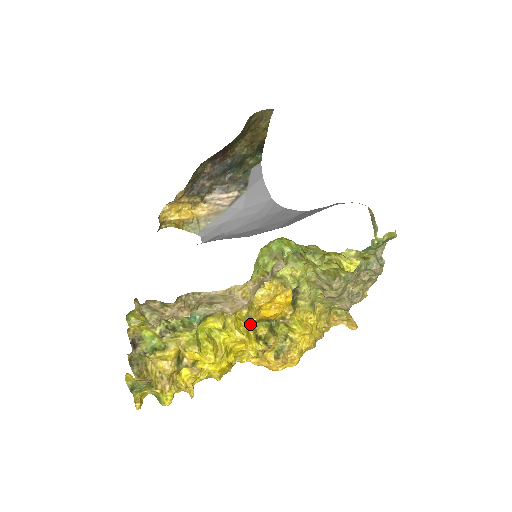
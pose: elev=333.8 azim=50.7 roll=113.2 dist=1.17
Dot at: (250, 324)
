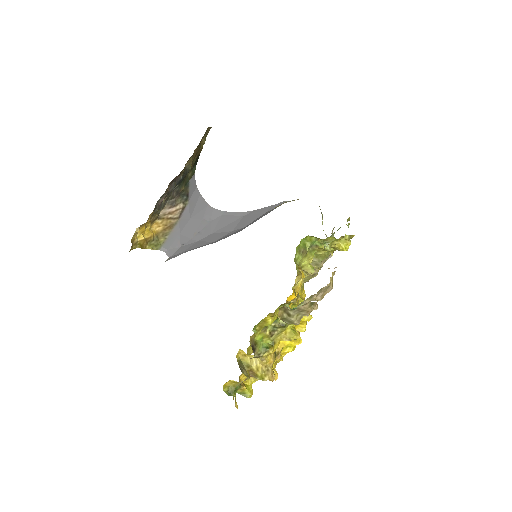
Dot at: occluded
